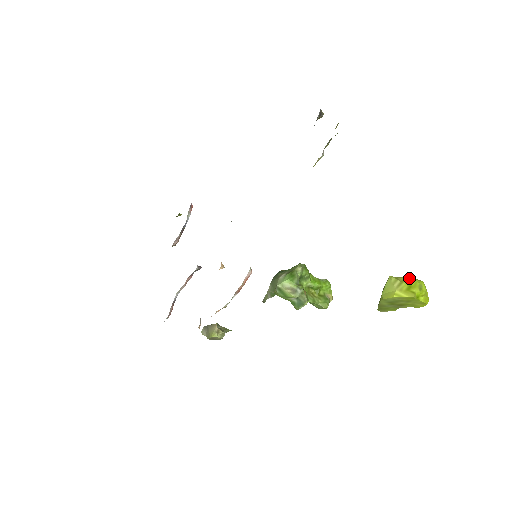
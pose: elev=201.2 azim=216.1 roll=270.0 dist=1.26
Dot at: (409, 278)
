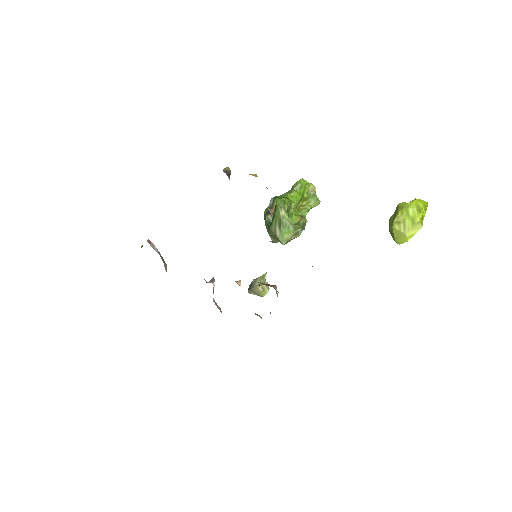
Dot at: (405, 210)
